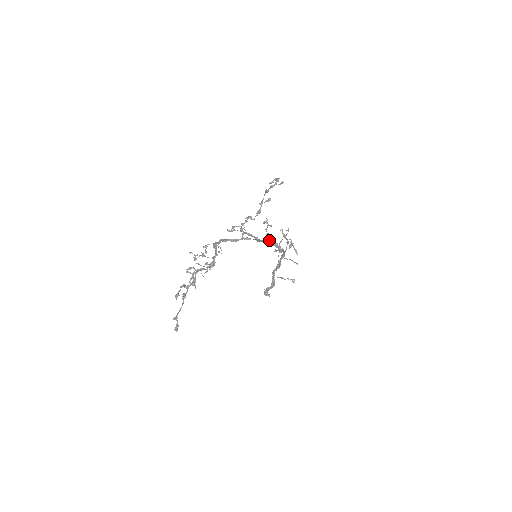
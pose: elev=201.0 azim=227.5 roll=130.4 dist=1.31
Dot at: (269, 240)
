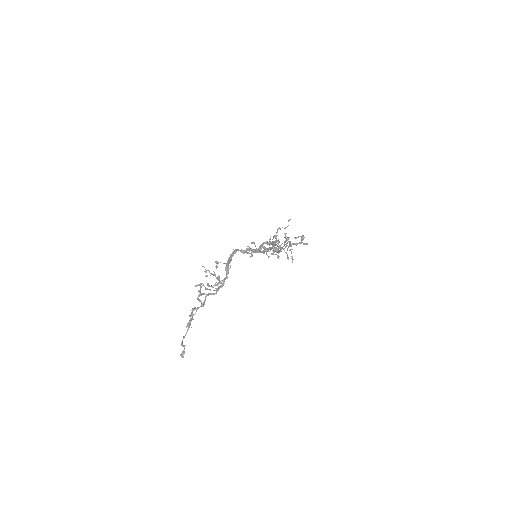
Dot at: (272, 247)
